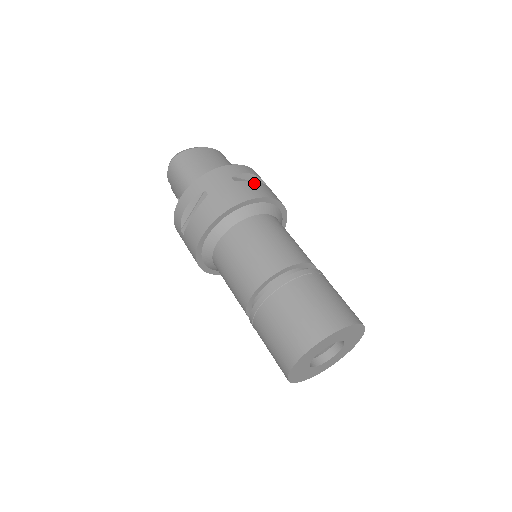
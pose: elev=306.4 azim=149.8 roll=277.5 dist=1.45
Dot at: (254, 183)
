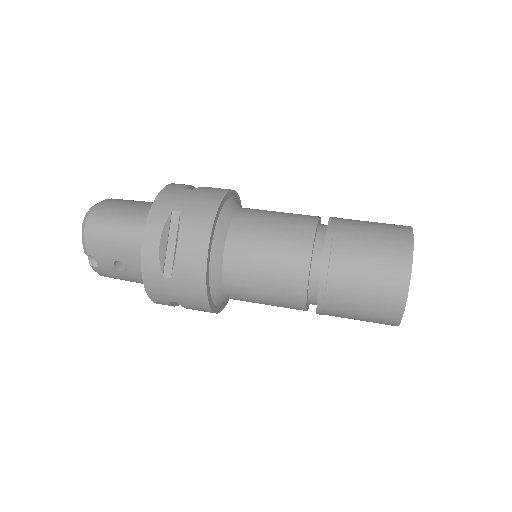
Dot at: (208, 187)
